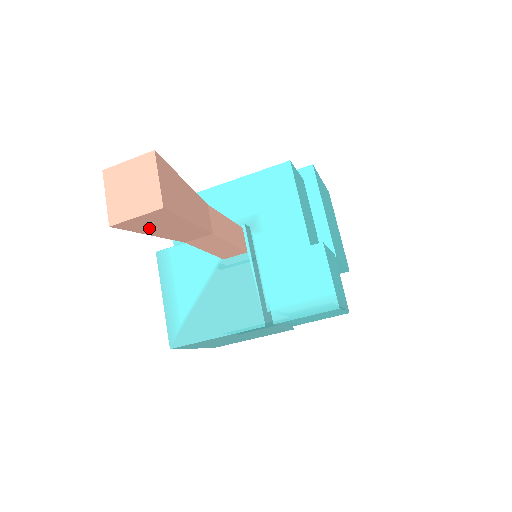
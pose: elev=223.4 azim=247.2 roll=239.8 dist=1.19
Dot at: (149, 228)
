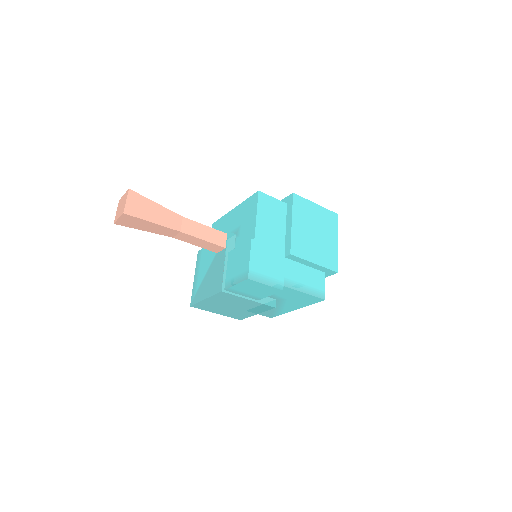
Dot at: (135, 226)
